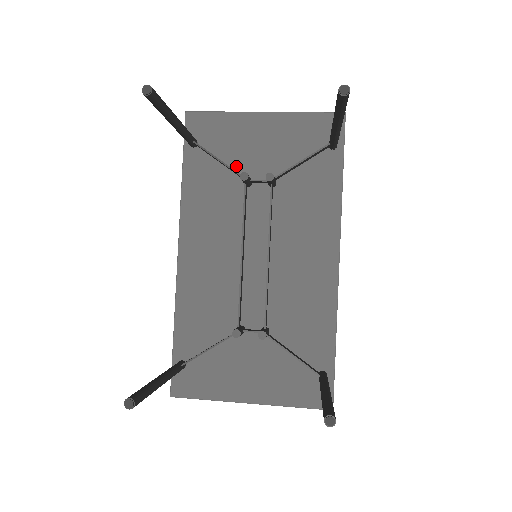
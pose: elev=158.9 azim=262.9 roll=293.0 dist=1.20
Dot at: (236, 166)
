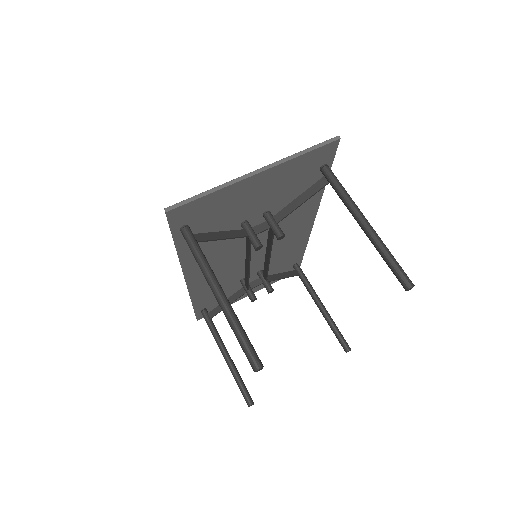
Dot at: (231, 219)
